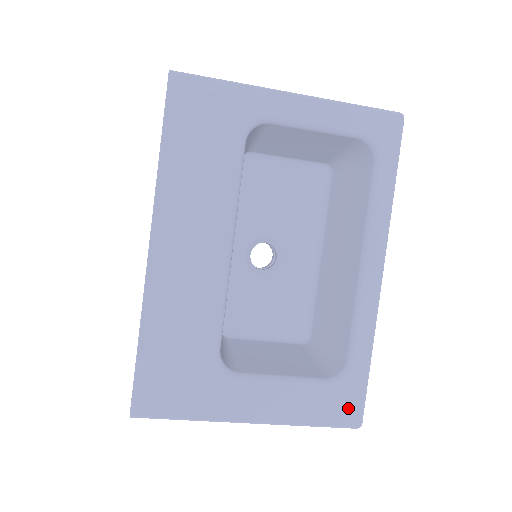
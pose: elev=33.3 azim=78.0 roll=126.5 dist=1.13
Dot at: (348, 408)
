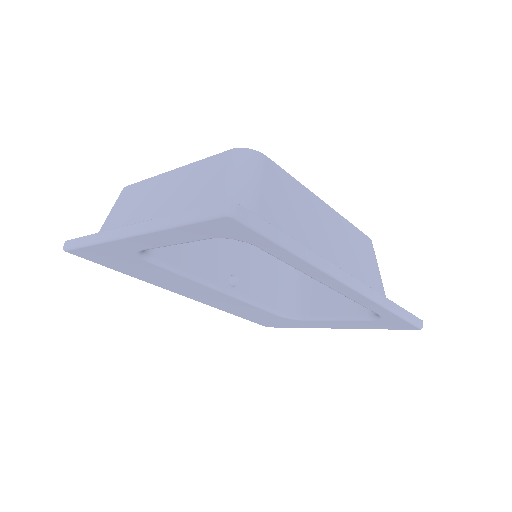
Dot at: (400, 326)
